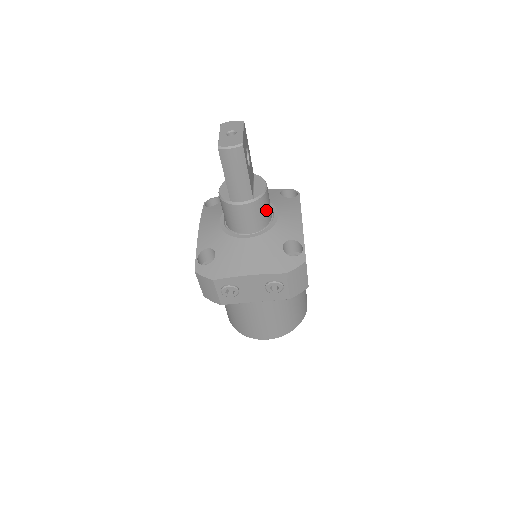
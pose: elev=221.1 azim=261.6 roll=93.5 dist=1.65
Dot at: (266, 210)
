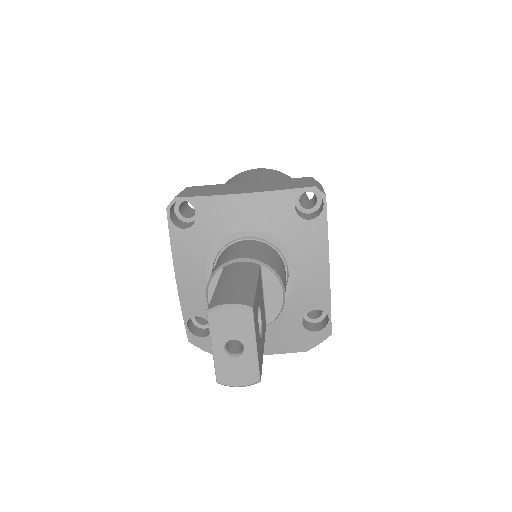
Dot at: occluded
